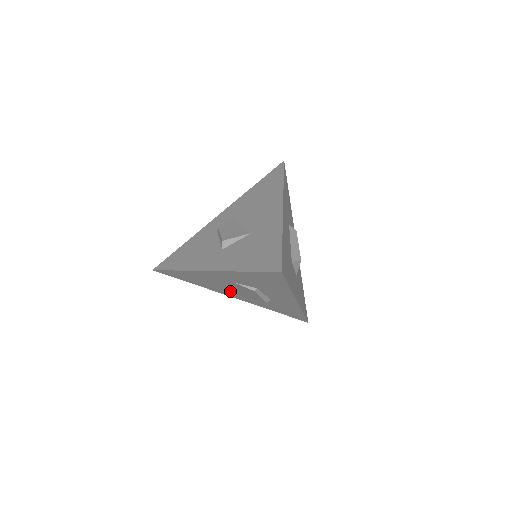
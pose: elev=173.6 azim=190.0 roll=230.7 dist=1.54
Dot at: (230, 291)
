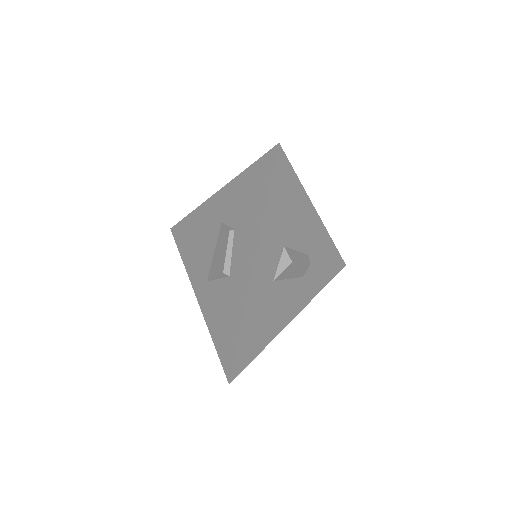
Dot at: (204, 266)
